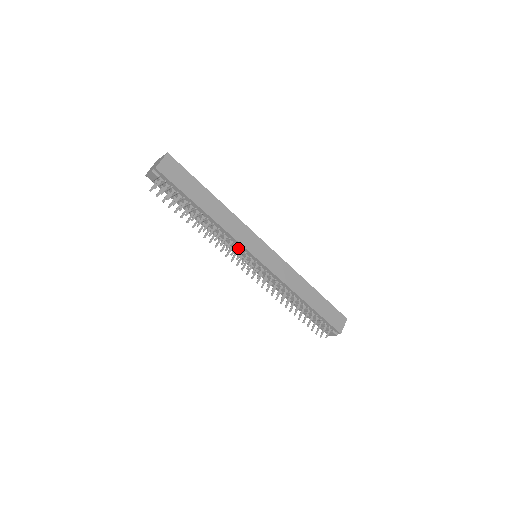
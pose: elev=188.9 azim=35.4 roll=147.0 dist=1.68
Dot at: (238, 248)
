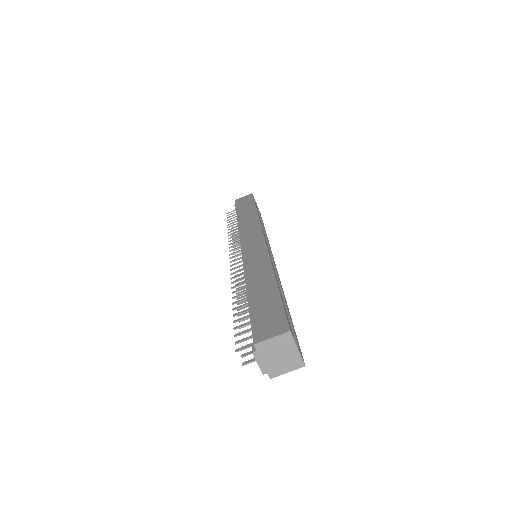
Dot at: occluded
